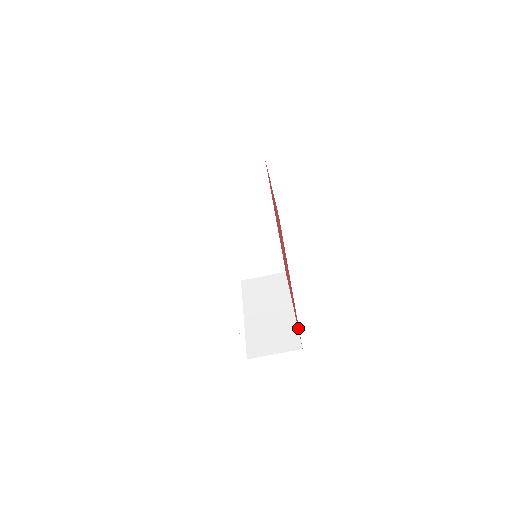
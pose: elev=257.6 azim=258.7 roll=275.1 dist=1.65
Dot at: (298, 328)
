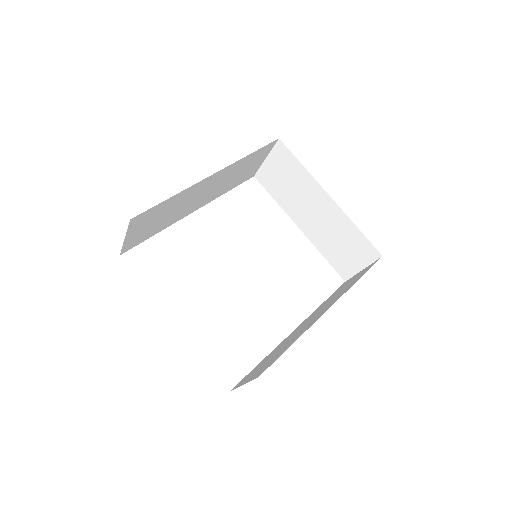
Dot at: occluded
